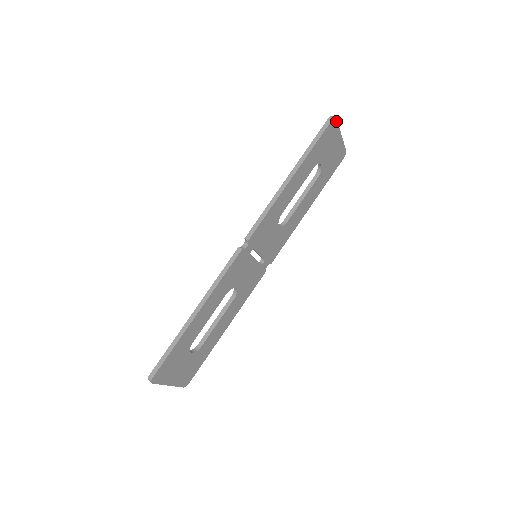
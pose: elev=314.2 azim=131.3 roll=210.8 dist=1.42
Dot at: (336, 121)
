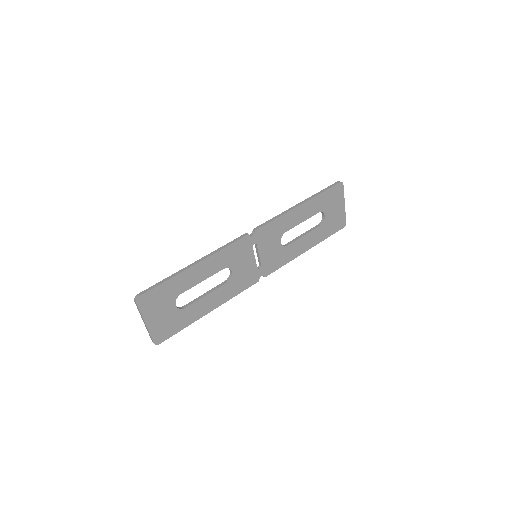
Dot at: (343, 187)
